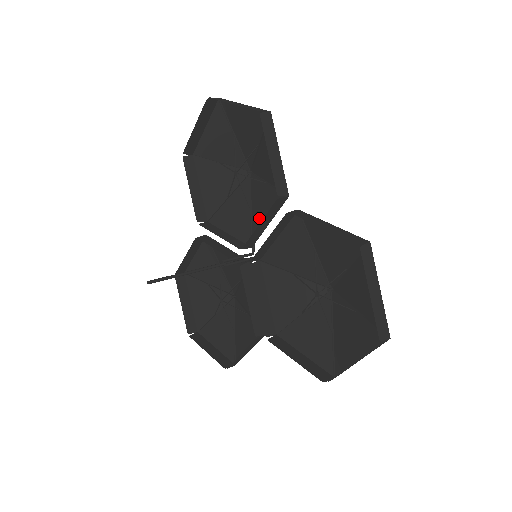
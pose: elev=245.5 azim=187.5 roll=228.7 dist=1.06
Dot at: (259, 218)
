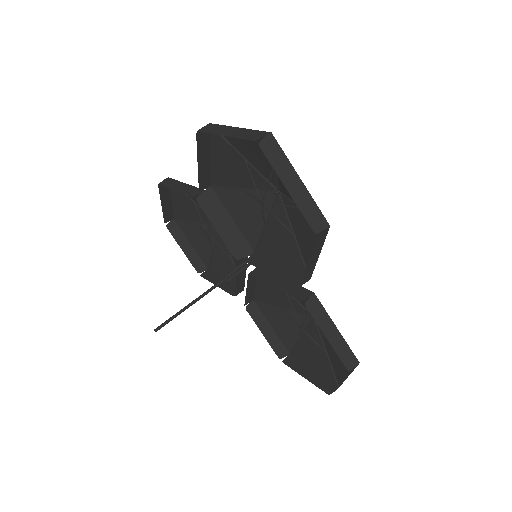
Dot at: (272, 245)
